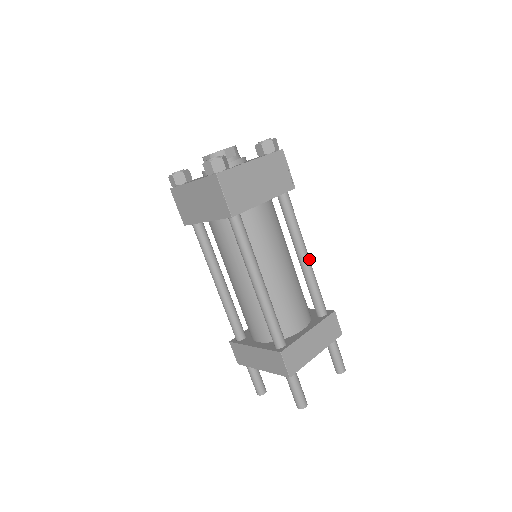
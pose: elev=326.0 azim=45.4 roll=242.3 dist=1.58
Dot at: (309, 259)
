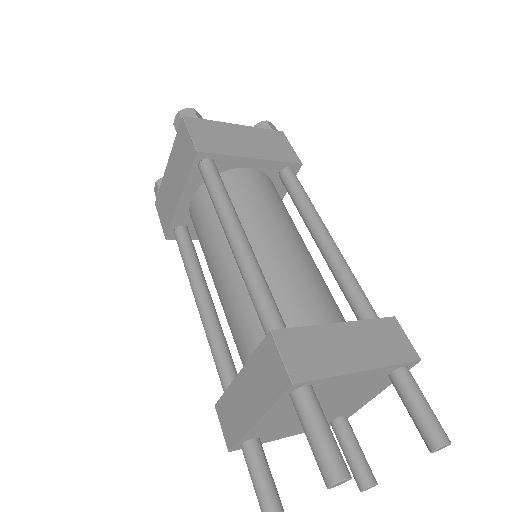
Dot at: (333, 241)
